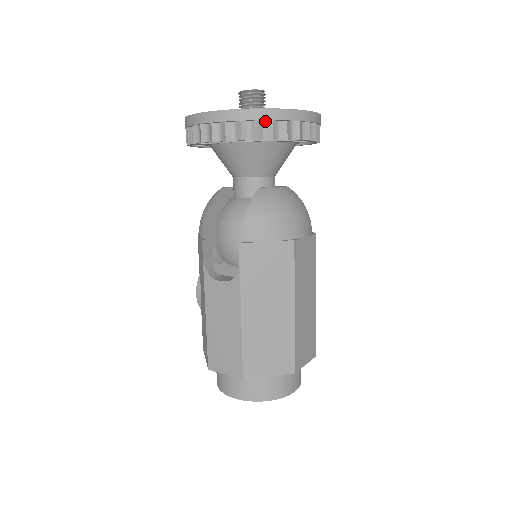
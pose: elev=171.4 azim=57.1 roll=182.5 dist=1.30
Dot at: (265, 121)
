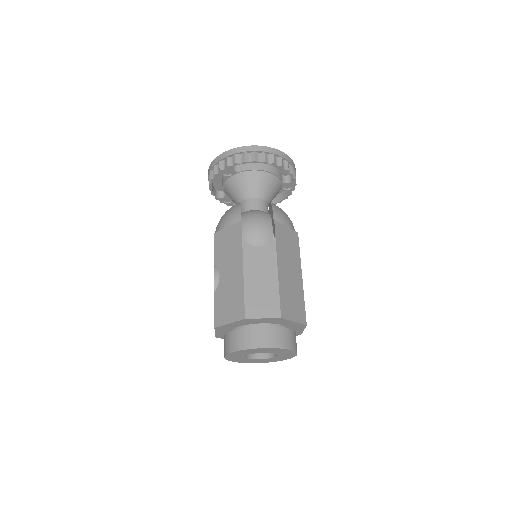
Dot at: (284, 160)
